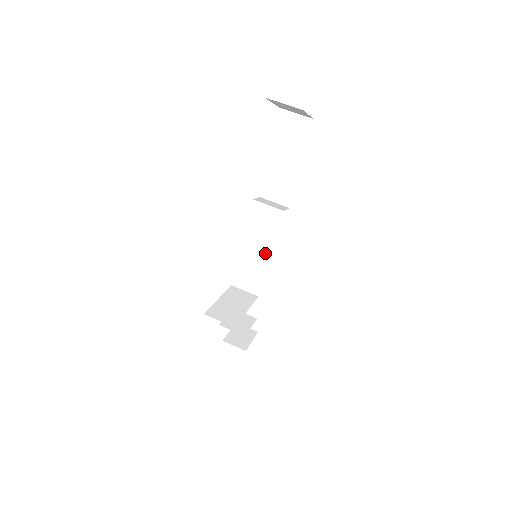
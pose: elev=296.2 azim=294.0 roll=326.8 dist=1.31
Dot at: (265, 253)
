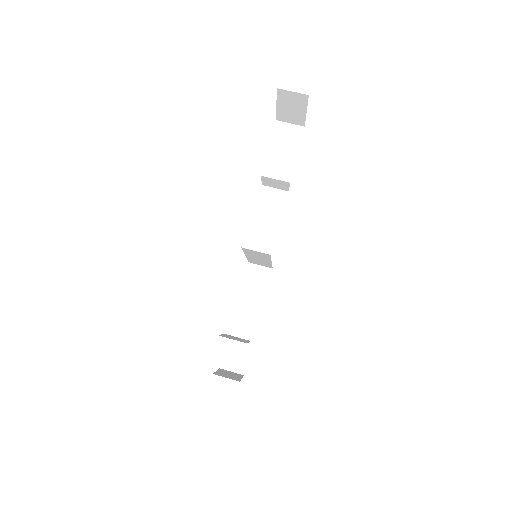
Dot at: (268, 245)
